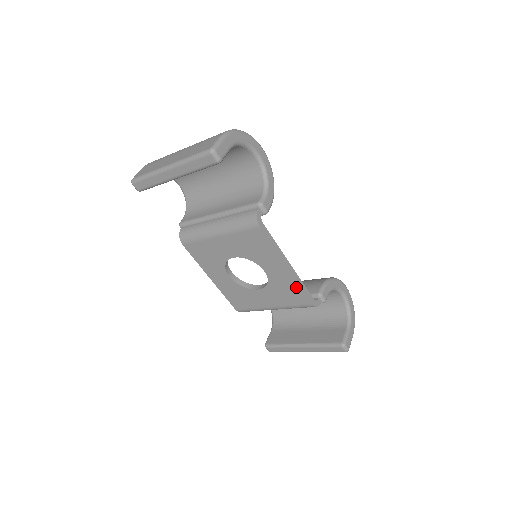
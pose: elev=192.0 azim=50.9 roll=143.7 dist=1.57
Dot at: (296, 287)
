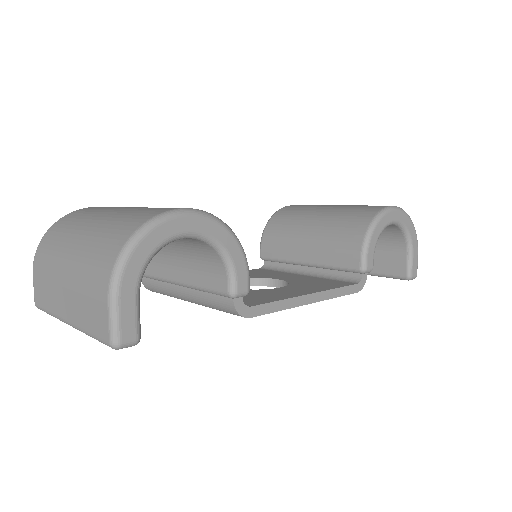
Dot at: occluded
